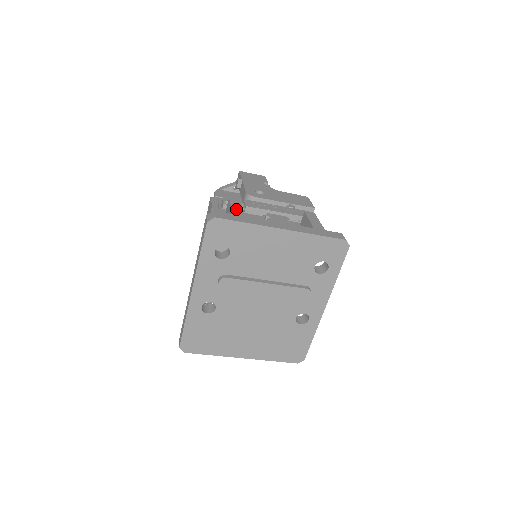
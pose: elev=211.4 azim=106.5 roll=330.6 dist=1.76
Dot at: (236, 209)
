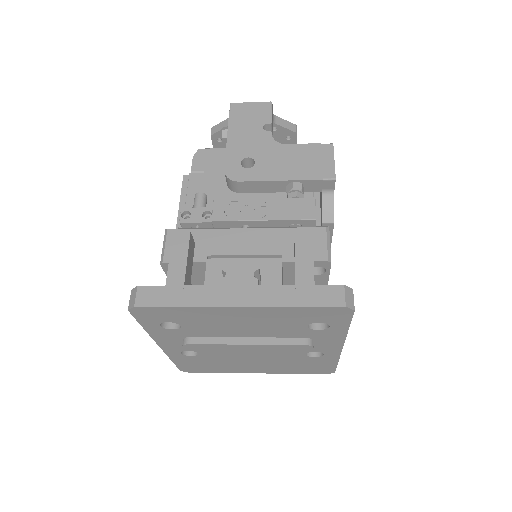
Dot at: (174, 267)
